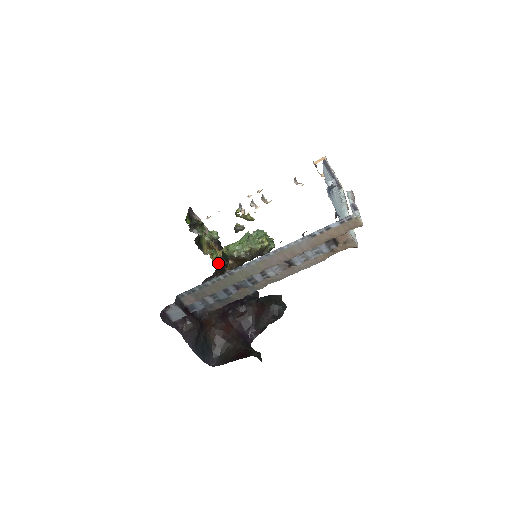
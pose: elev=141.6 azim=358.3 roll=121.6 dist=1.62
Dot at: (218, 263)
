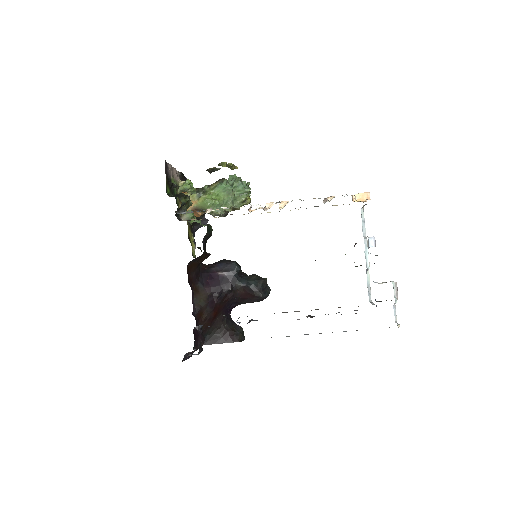
Dot at: (203, 241)
